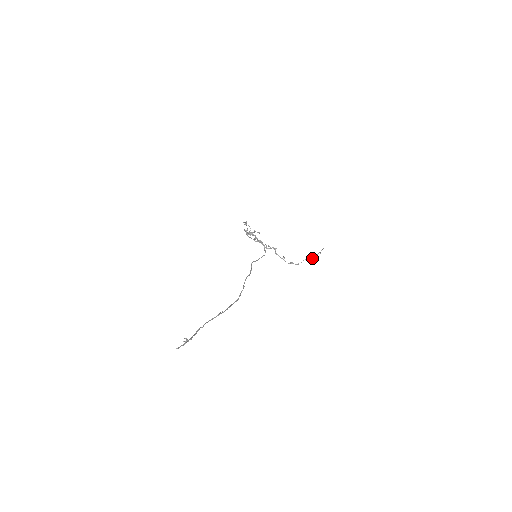
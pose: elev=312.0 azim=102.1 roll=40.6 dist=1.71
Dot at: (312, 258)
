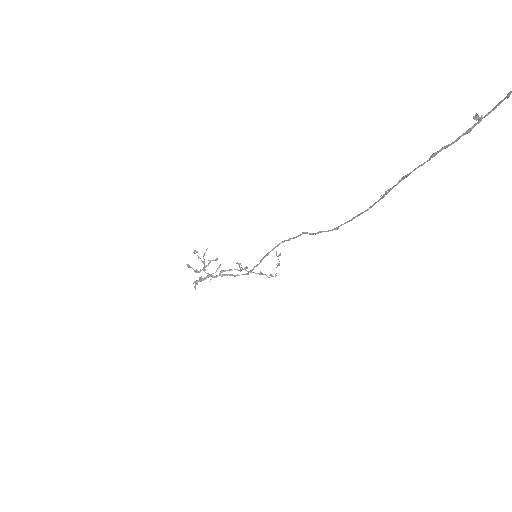
Dot at: (279, 265)
